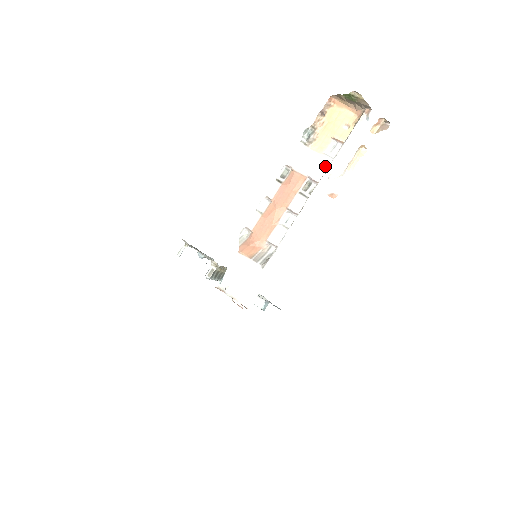
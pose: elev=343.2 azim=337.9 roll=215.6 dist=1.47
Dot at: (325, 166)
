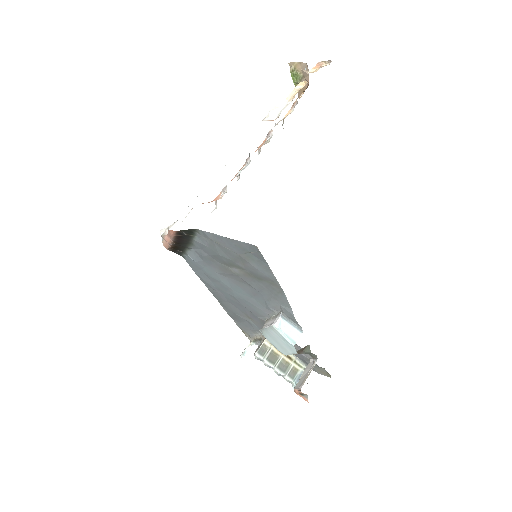
Dot at: occluded
